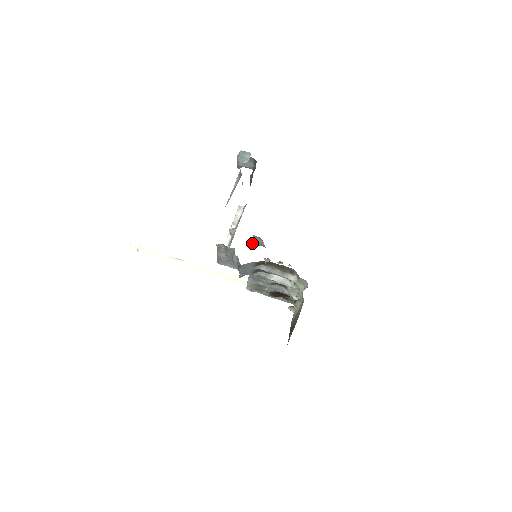
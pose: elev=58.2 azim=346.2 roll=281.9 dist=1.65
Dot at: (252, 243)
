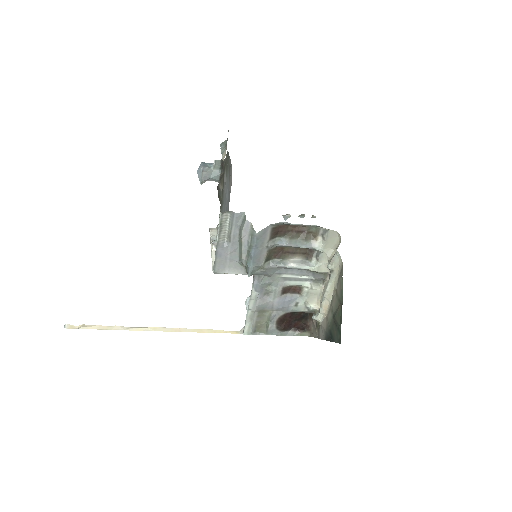
Dot at: occluded
